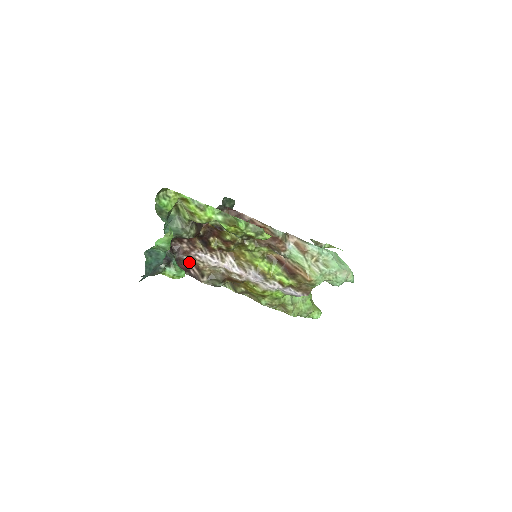
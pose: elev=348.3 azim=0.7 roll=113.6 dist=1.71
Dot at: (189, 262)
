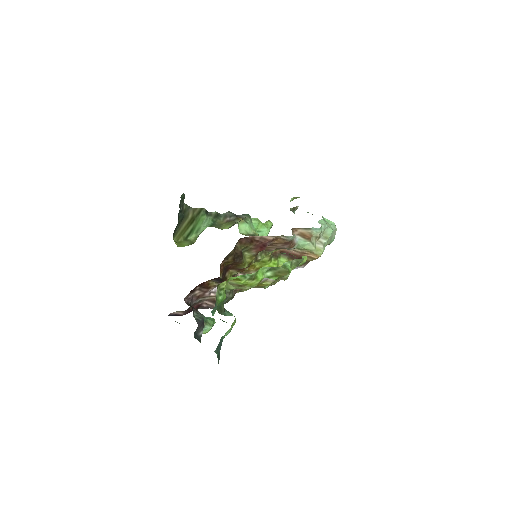
Dot at: (202, 301)
